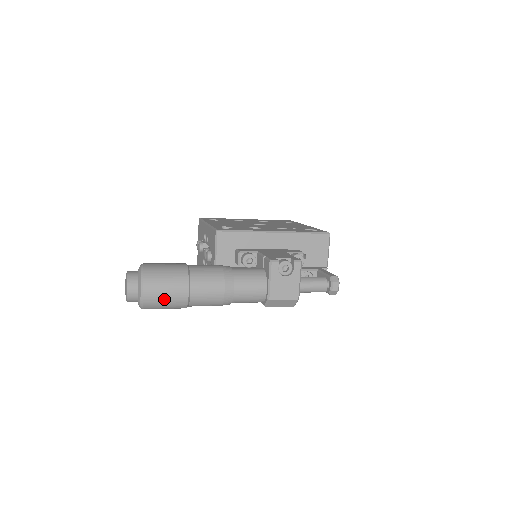
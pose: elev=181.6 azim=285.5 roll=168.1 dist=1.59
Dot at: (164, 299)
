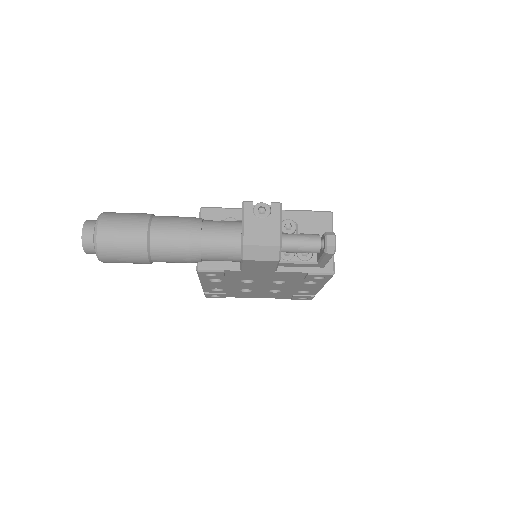
Dot at: (120, 238)
